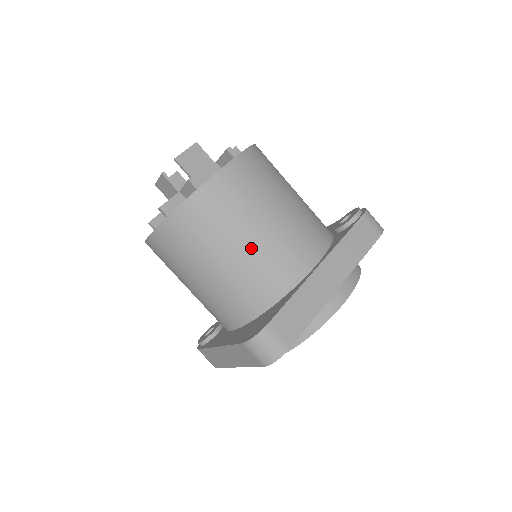
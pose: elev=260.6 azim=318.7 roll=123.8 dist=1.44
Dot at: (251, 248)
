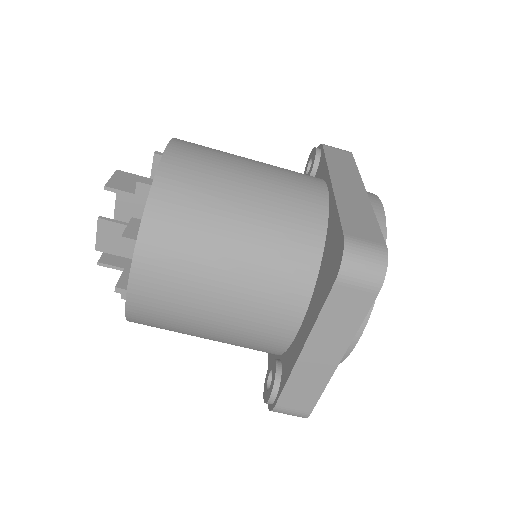
Dot at: (256, 200)
